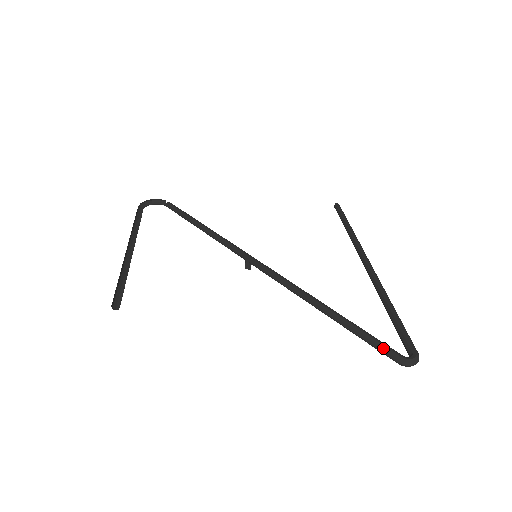
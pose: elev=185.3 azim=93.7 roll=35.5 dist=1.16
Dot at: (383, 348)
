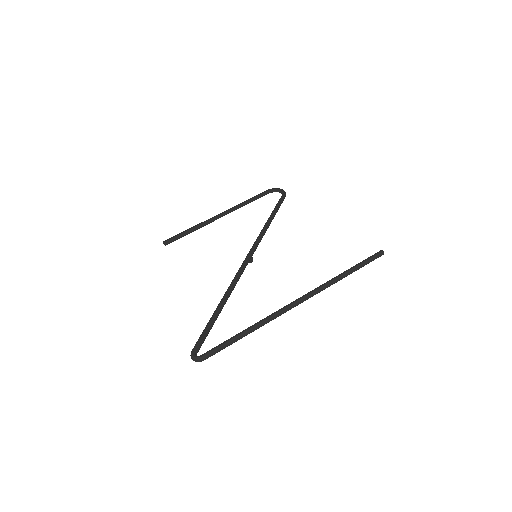
Dot at: (197, 342)
